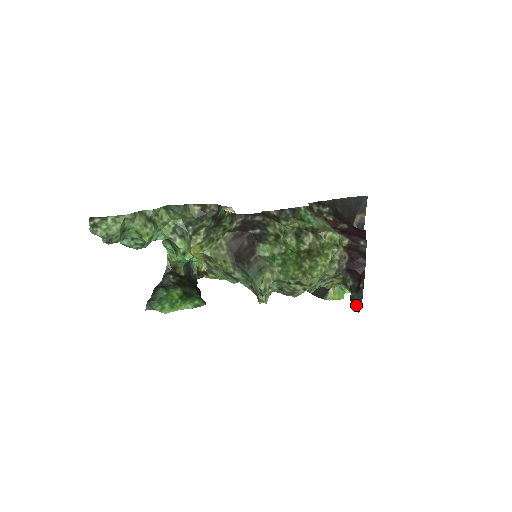
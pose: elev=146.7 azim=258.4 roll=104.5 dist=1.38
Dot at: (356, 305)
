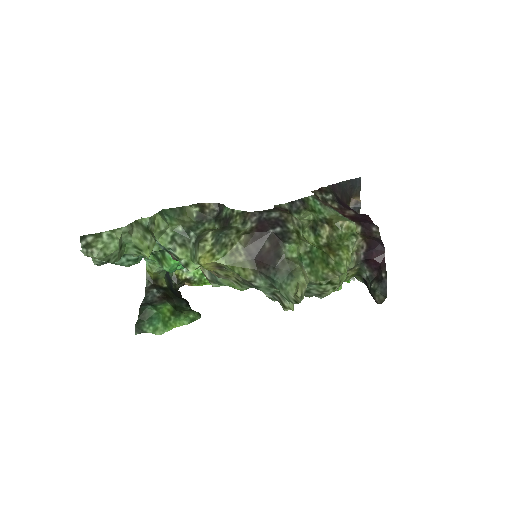
Dot at: (379, 297)
